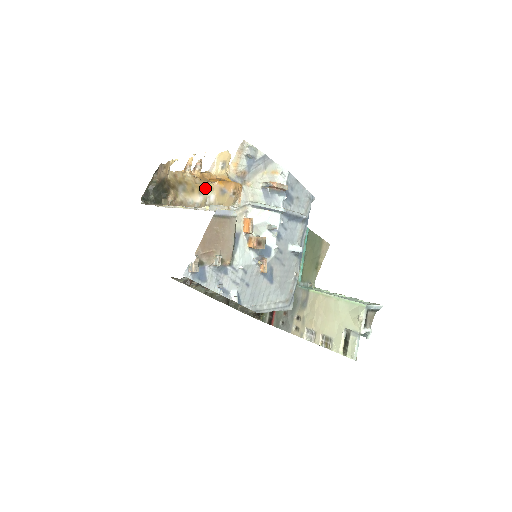
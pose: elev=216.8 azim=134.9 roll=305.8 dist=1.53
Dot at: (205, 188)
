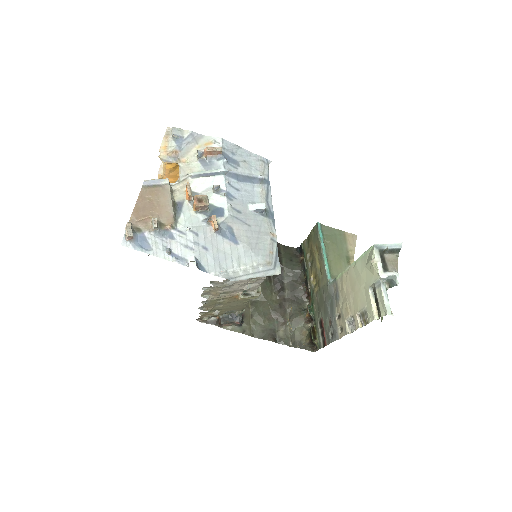
Dot at: occluded
